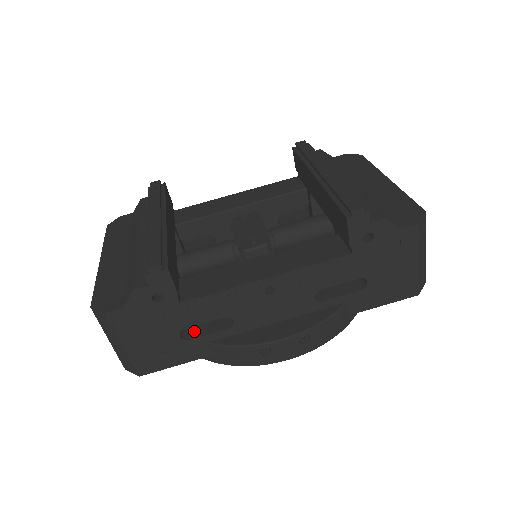
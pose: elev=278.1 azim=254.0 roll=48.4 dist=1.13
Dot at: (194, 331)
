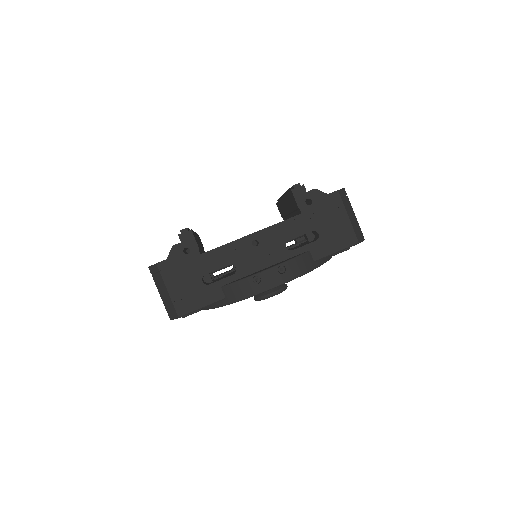
Dot at: (213, 282)
